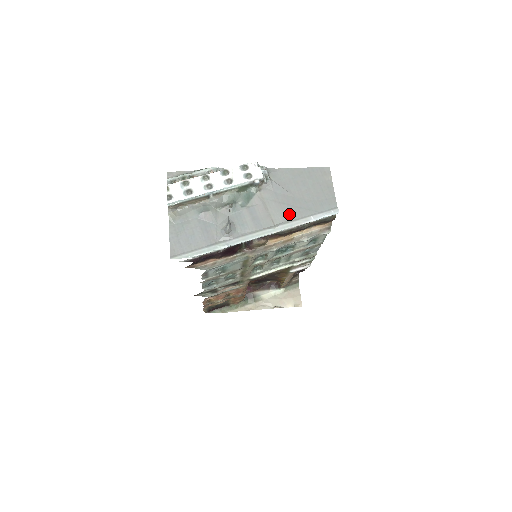
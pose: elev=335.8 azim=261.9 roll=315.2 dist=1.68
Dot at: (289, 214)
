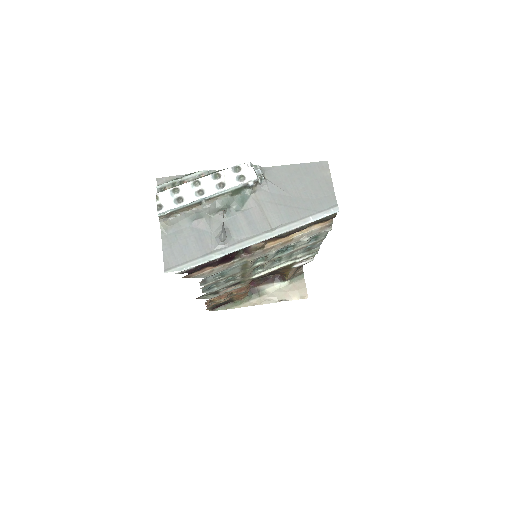
Dot at: (286, 216)
